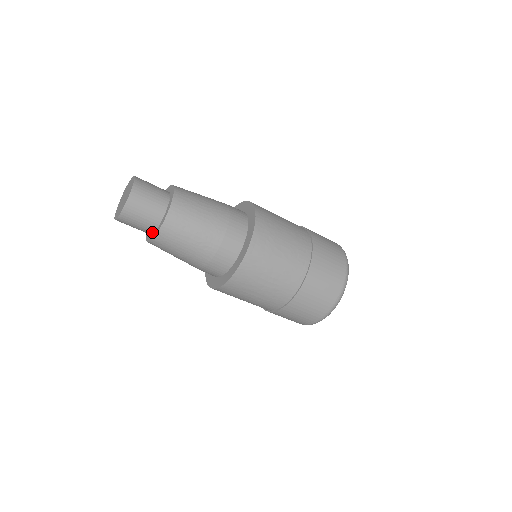
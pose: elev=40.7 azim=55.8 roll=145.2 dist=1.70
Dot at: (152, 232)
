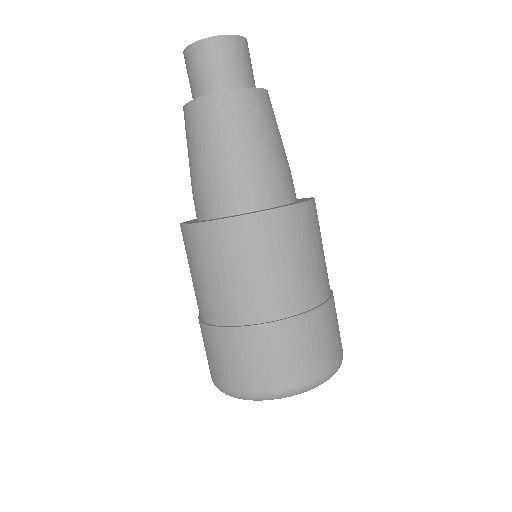
Dot at: occluded
